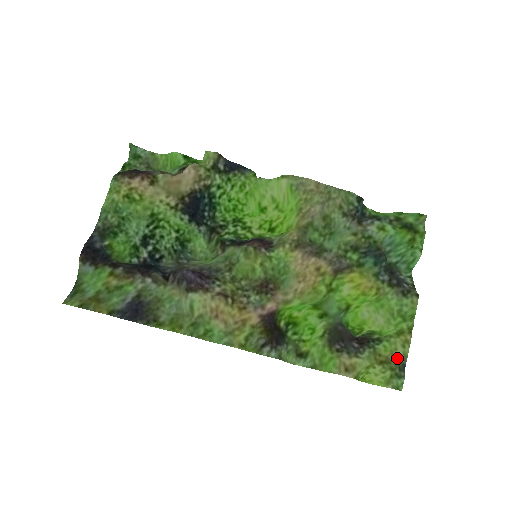
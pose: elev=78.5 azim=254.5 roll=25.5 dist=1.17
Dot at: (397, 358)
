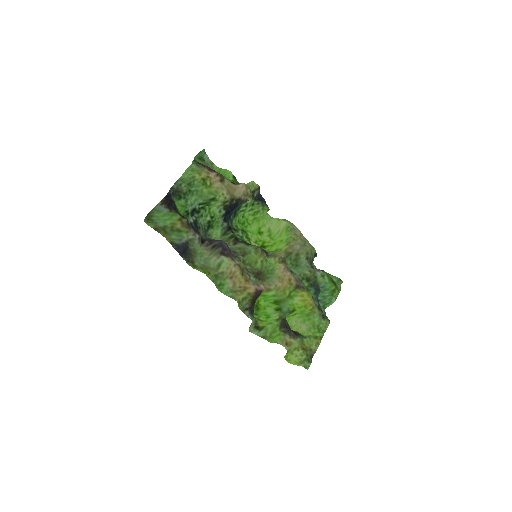
Dot at: (311, 350)
